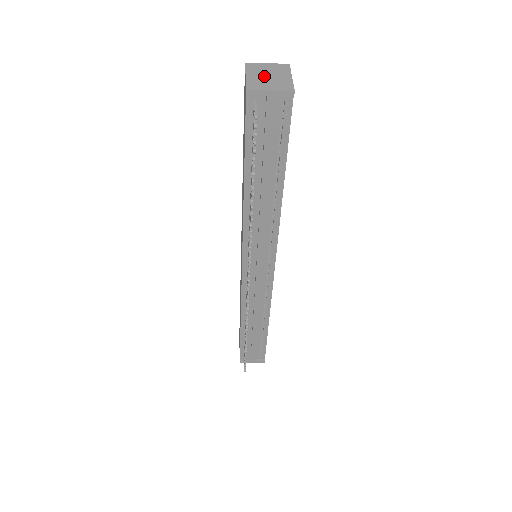
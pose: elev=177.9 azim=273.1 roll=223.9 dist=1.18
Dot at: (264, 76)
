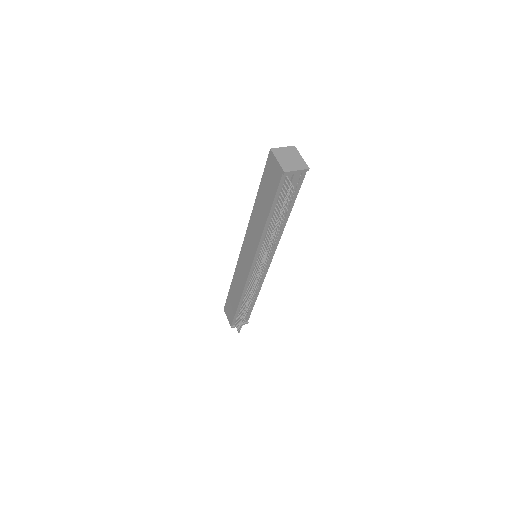
Dot at: (287, 159)
